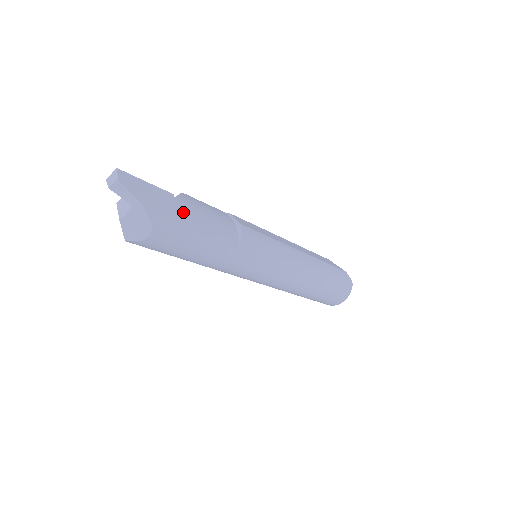
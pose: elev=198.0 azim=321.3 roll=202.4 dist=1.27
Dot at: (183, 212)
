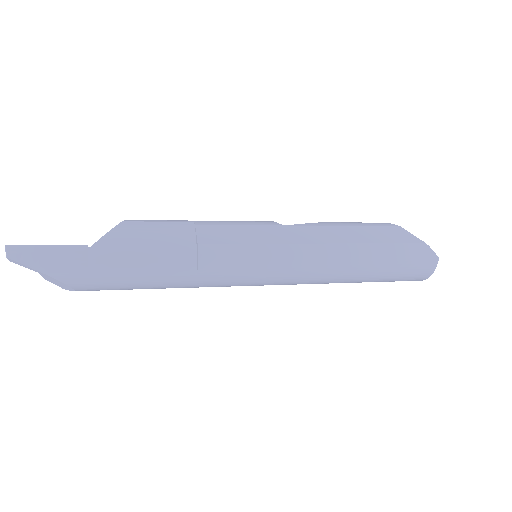
Dot at: (105, 259)
